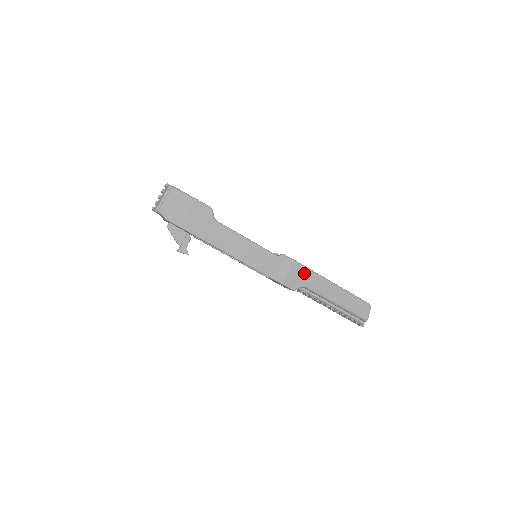
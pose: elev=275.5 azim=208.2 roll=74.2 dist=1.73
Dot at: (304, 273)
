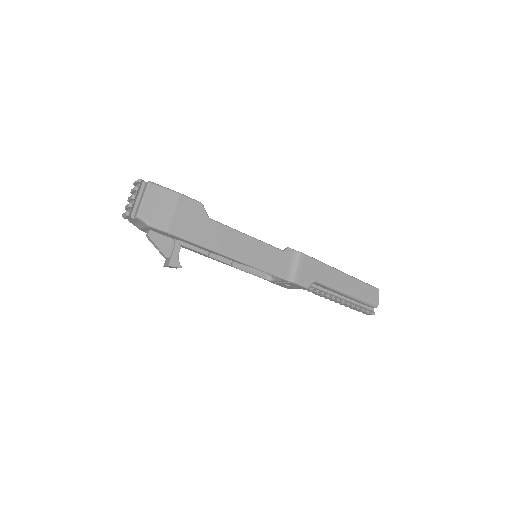
Dot at: (313, 266)
